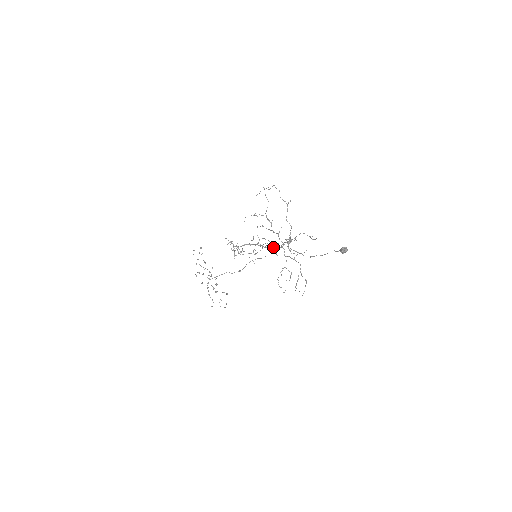
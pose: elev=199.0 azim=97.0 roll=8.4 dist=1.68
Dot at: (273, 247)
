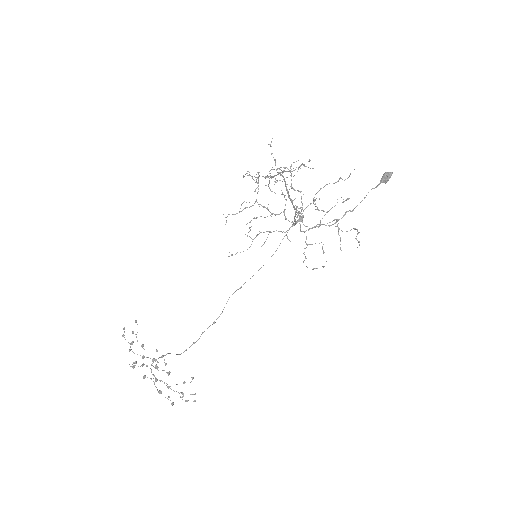
Dot at: (294, 207)
